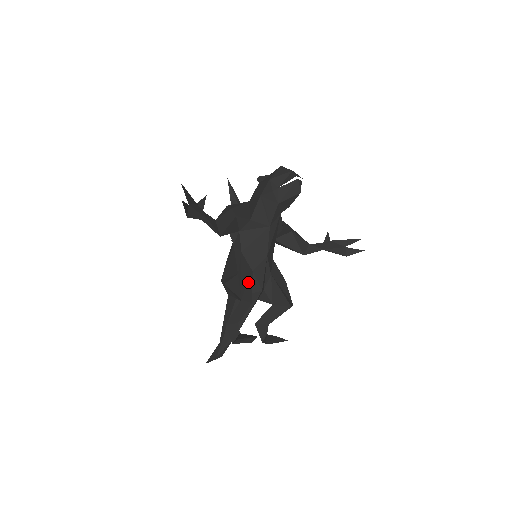
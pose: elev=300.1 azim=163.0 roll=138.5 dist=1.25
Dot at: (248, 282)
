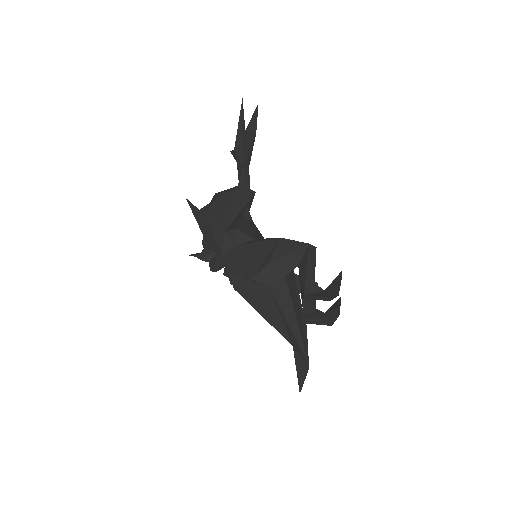
Dot at: occluded
